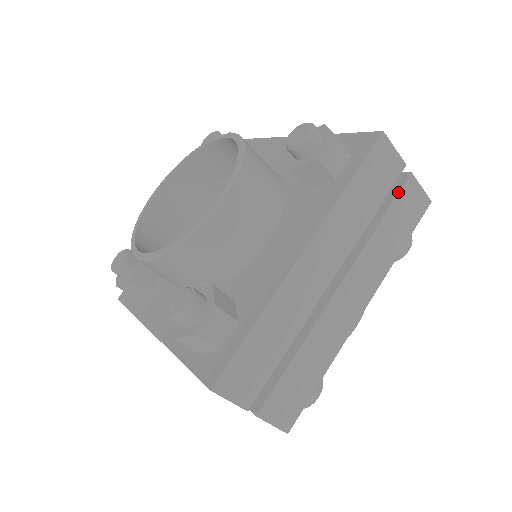
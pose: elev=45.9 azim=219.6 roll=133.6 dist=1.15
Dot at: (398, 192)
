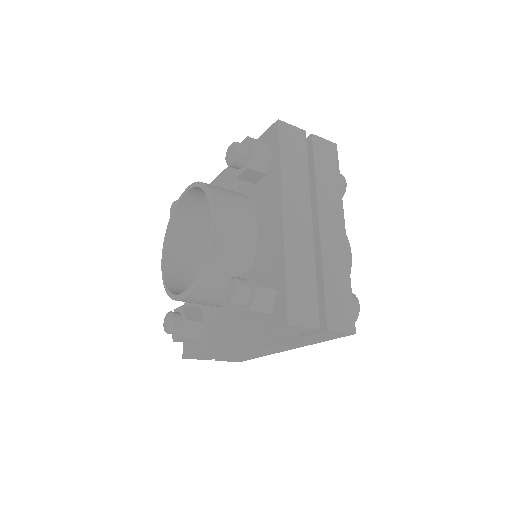
Dot at: (313, 333)
